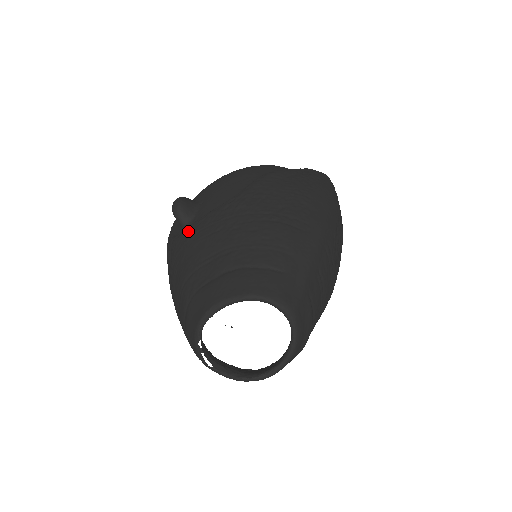
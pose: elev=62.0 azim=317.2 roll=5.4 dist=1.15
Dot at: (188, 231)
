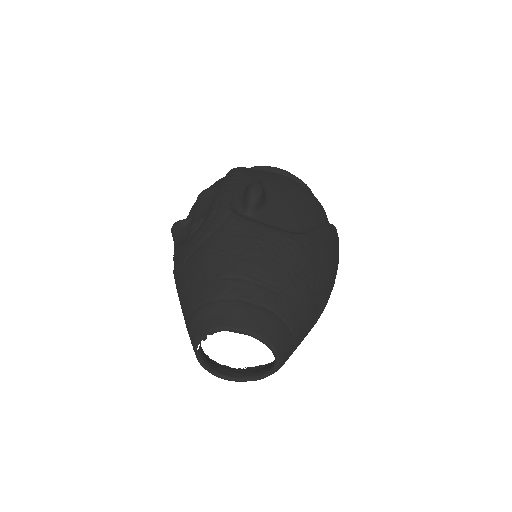
Dot at: (252, 228)
